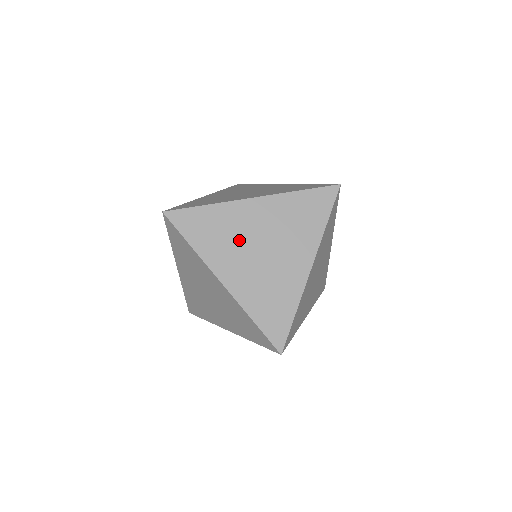
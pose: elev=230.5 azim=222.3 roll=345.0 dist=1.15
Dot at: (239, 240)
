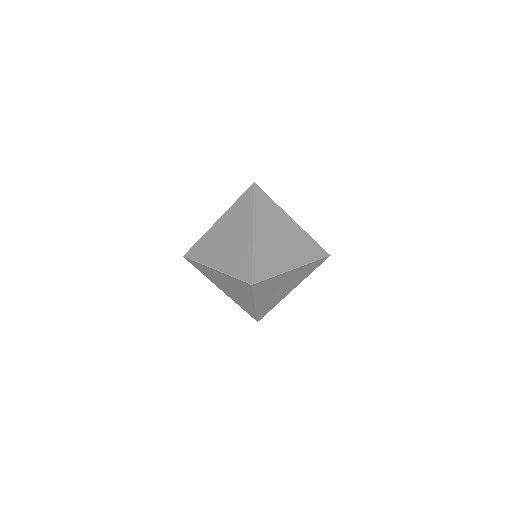
Dot at: (275, 288)
